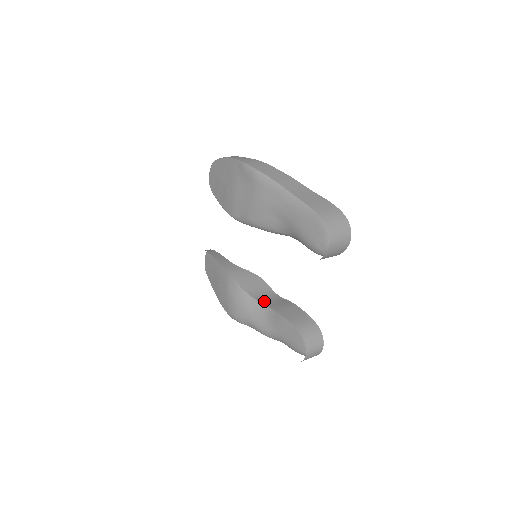
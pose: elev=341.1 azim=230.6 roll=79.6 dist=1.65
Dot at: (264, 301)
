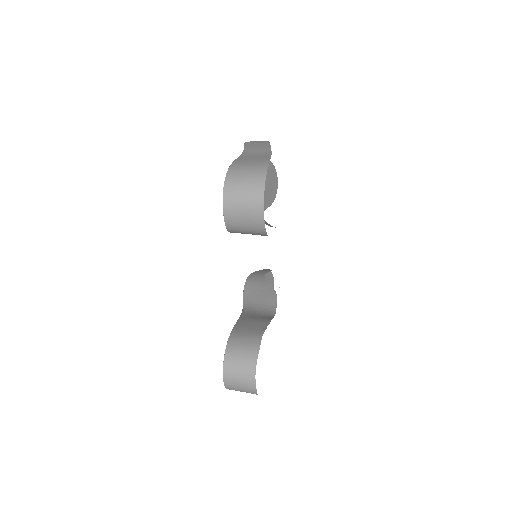
Dot at: (248, 312)
